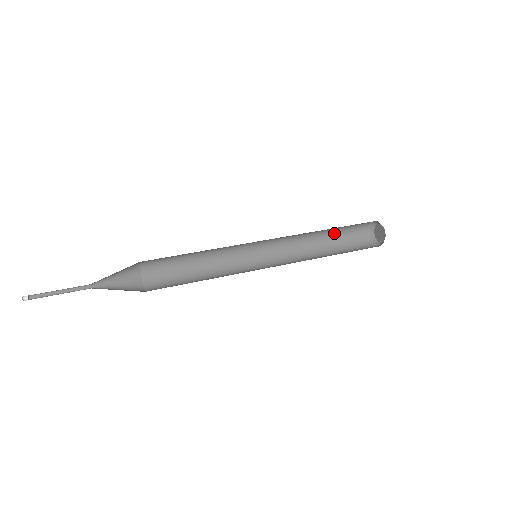
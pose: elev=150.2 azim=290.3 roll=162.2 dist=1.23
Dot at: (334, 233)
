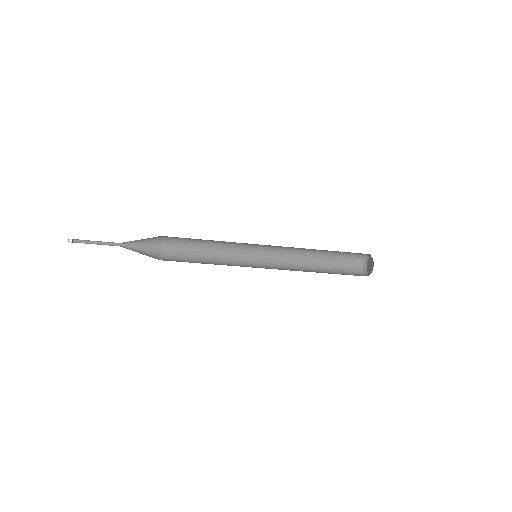
Dot at: (330, 273)
